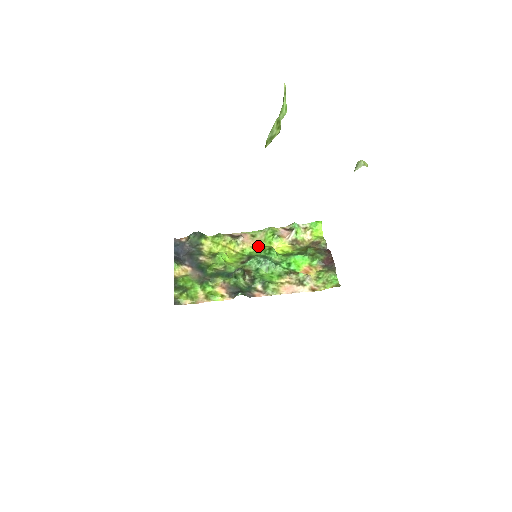
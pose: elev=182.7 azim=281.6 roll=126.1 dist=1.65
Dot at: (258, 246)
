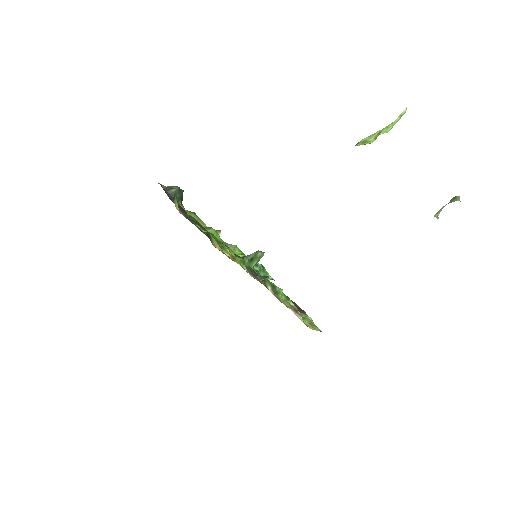
Dot at: occluded
